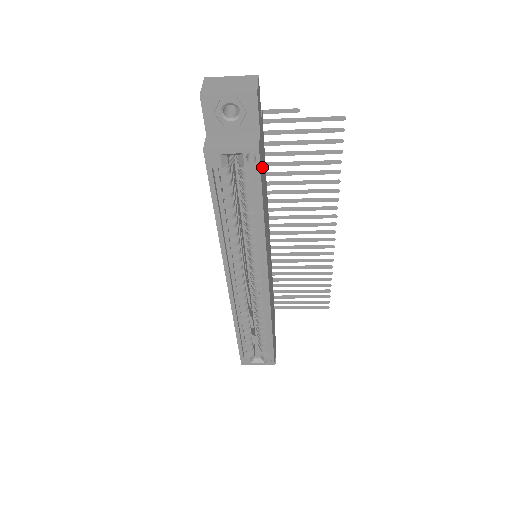
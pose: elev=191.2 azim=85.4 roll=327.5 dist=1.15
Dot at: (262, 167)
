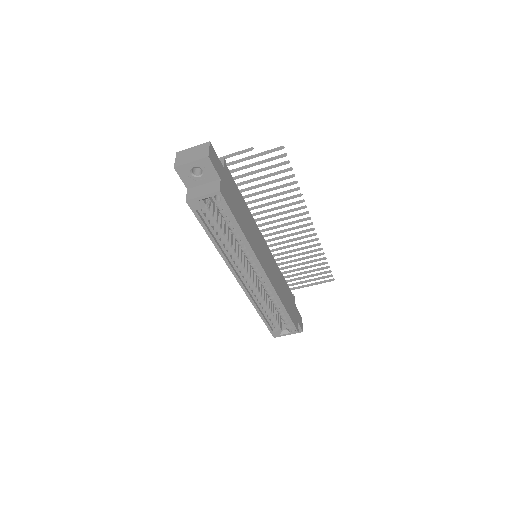
Dot at: (231, 199)
